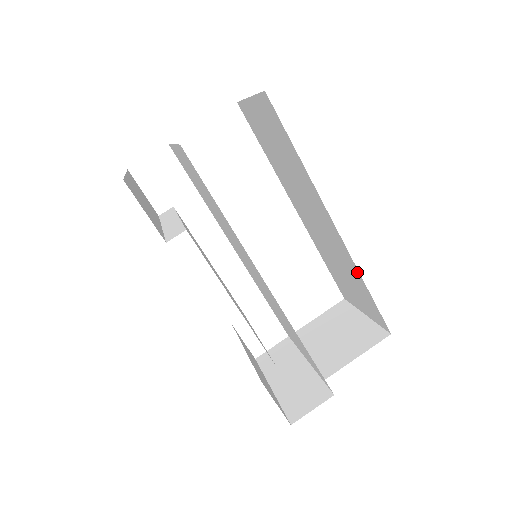
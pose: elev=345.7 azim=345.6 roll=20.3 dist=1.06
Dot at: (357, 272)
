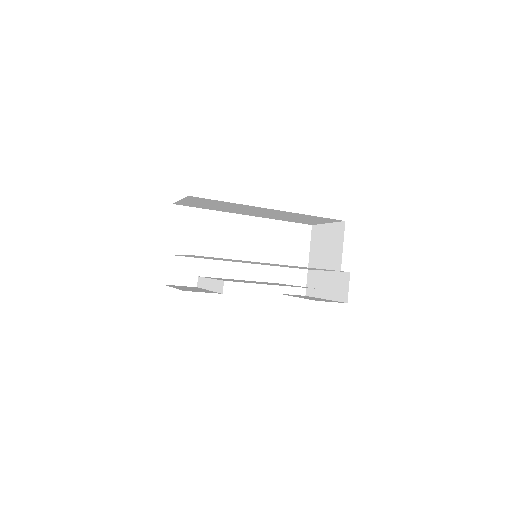
Dot at: occluded
